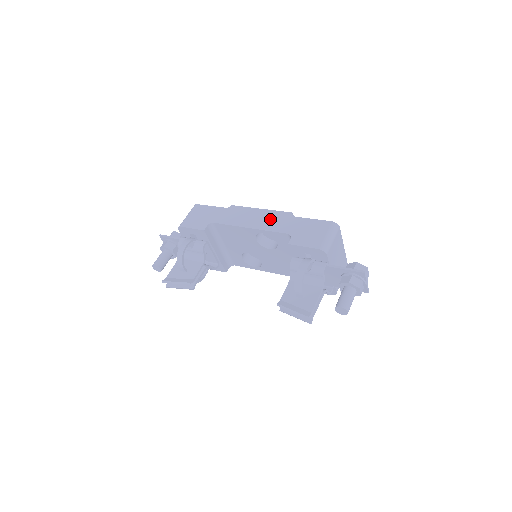
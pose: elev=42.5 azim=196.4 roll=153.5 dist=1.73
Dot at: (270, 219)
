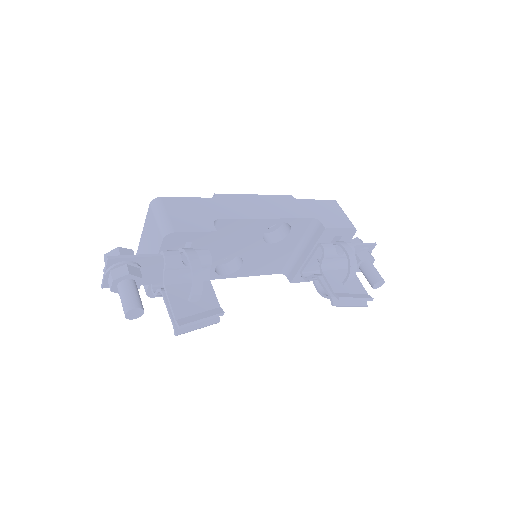
Dot at: (279, 205)
